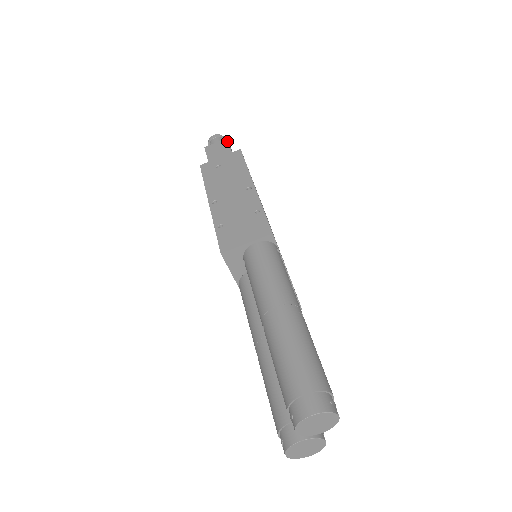
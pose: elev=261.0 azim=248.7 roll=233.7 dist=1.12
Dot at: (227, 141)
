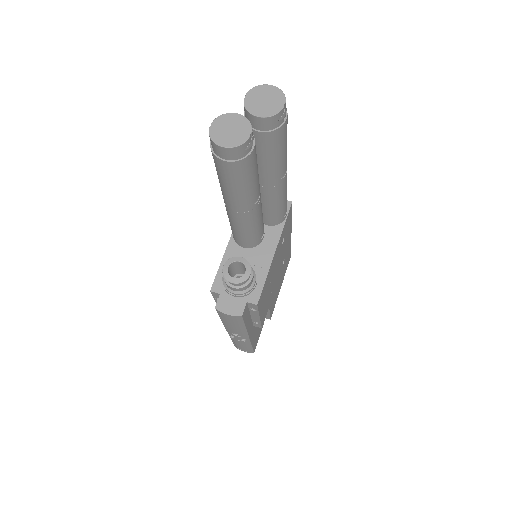
Dot at: occluded
